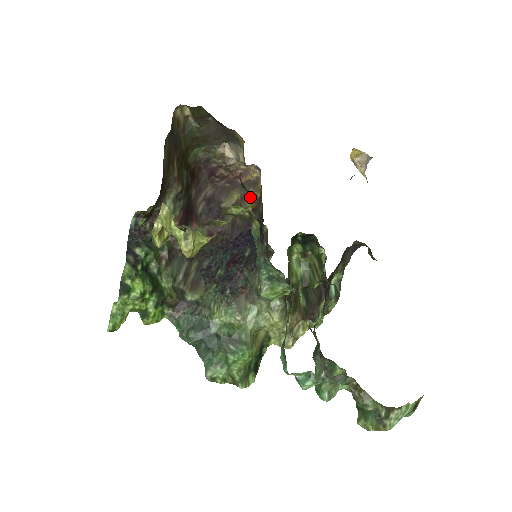
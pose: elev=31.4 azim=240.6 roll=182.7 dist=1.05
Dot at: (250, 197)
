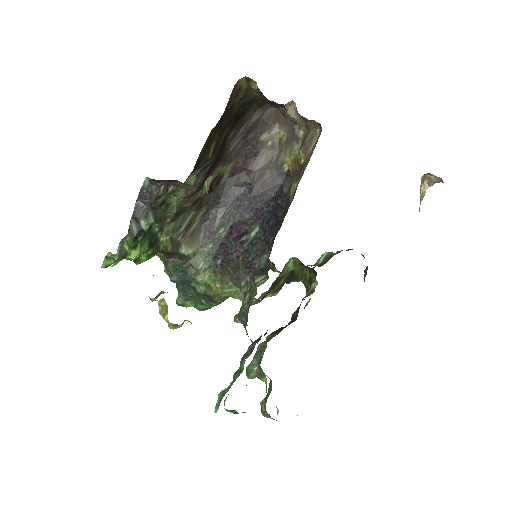
Dot at: (276, 216)
